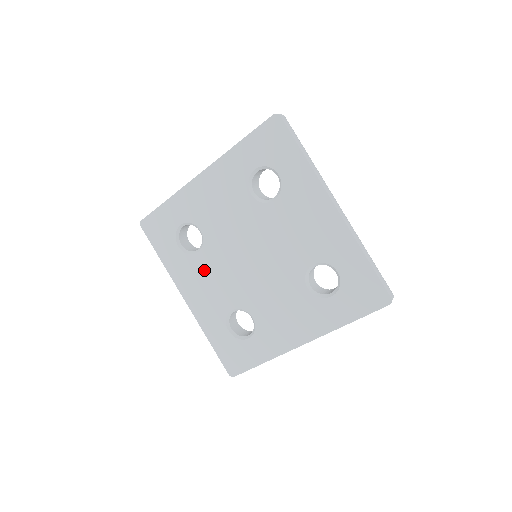
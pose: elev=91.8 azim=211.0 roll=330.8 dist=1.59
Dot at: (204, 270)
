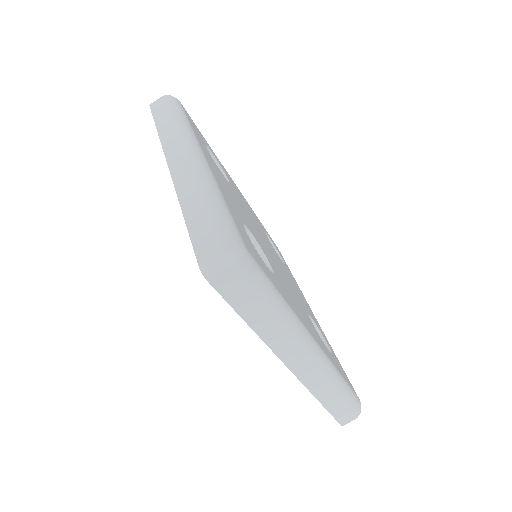
Dot at: occluded
